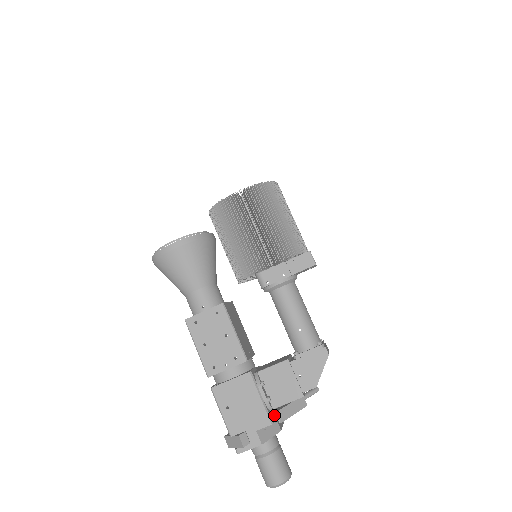
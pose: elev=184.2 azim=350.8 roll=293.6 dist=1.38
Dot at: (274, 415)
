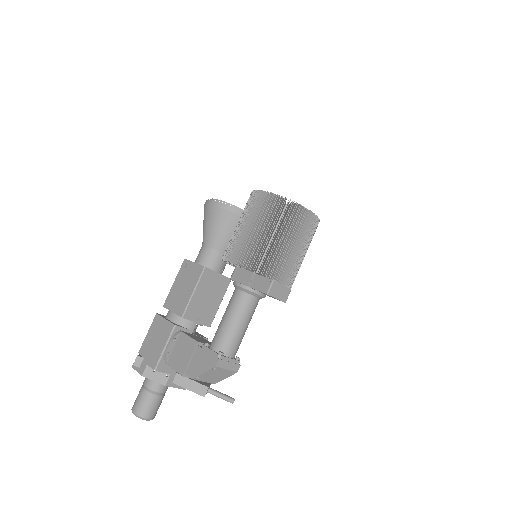
Dot at: (170, 371)
